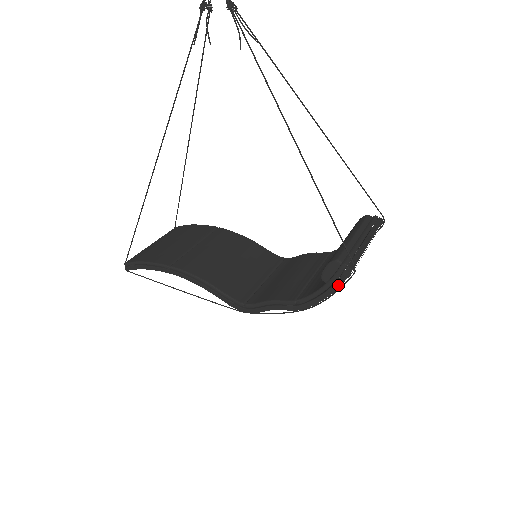
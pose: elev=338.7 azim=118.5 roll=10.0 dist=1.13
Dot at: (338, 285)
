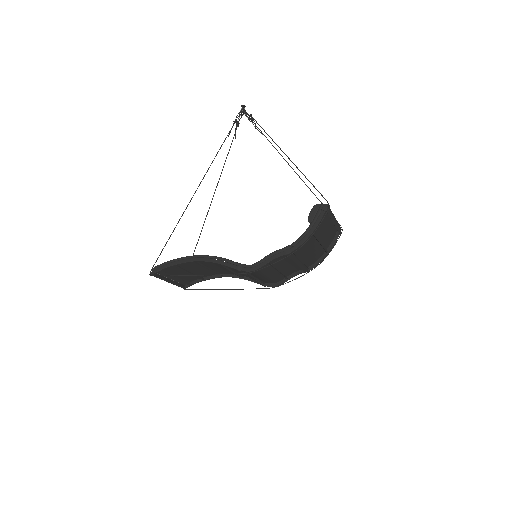
Dot at: (320, 219)
